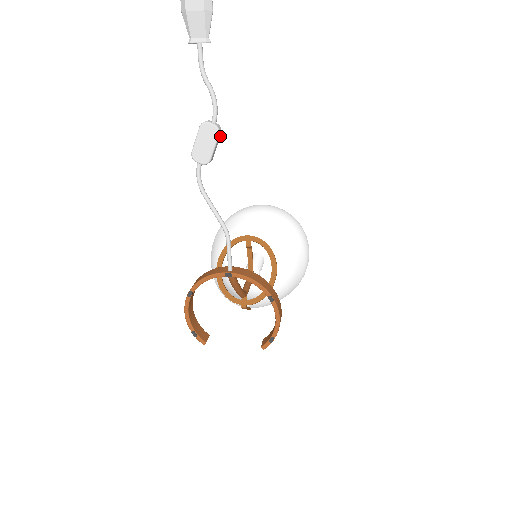
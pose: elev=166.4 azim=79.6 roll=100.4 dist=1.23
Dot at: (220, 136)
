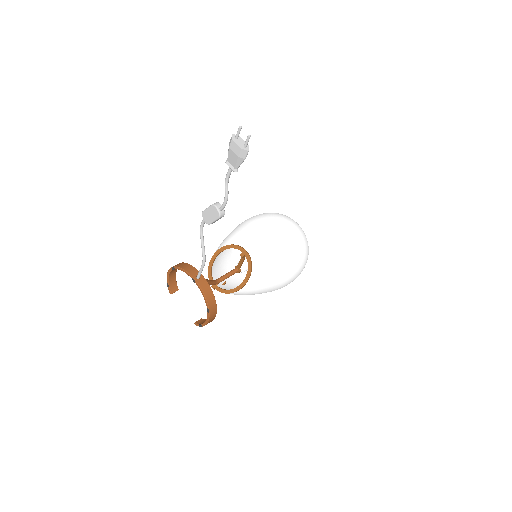
Dot at: occluded
